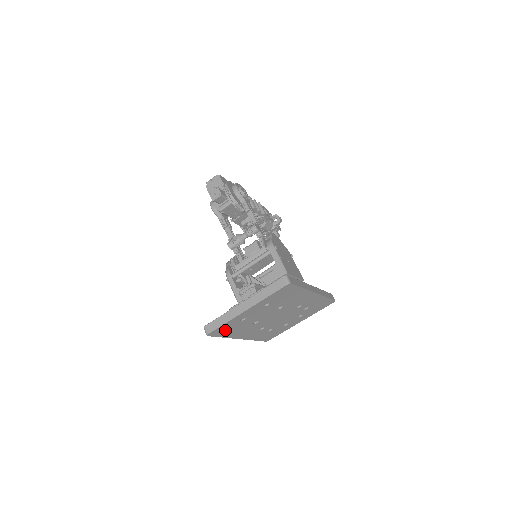
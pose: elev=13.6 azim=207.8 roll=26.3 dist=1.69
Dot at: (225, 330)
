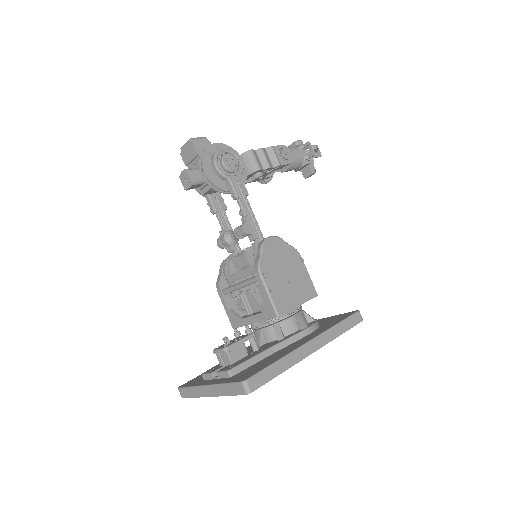
Dot at: occluded
